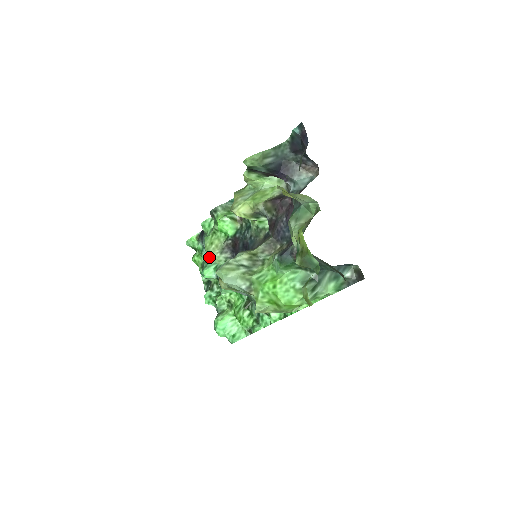
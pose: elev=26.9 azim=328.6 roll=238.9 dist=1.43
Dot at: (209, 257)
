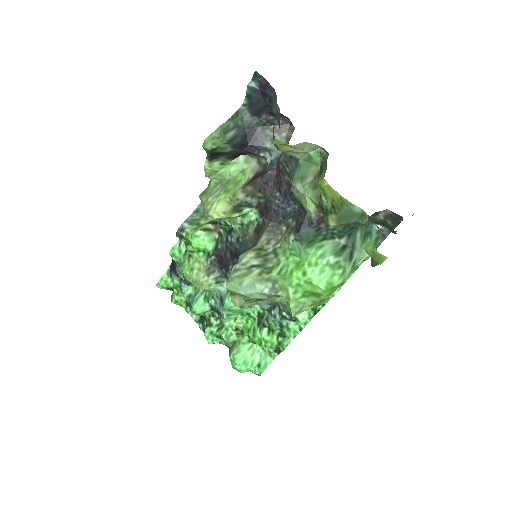
Dot at: (191, 290)
